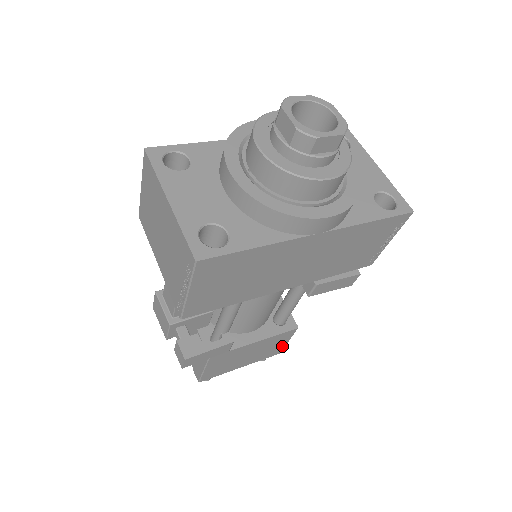
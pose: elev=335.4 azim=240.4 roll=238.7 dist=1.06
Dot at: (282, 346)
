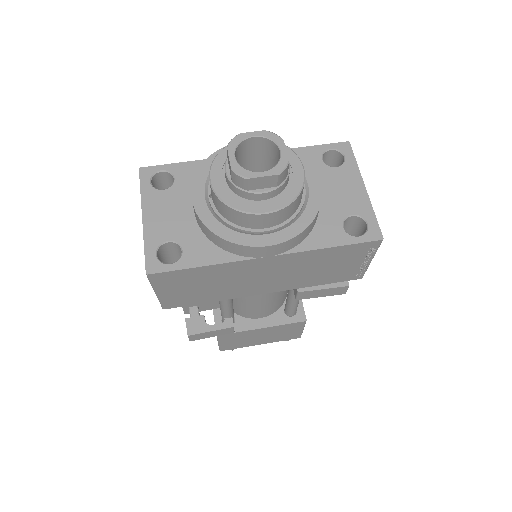
Dot at: (298, 333)
